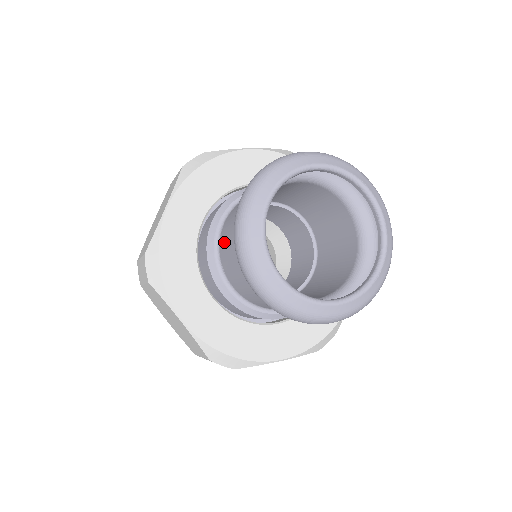
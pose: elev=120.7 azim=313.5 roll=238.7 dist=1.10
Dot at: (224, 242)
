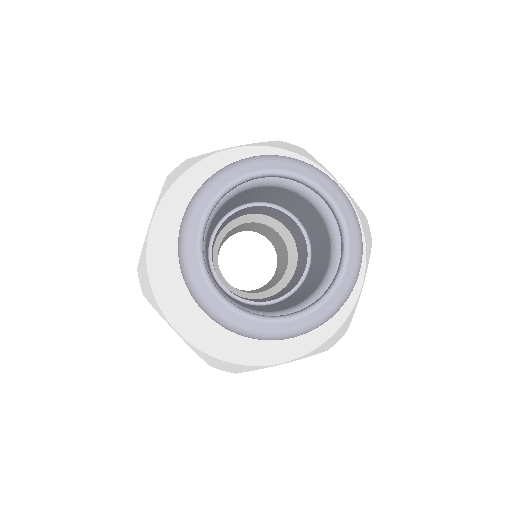
Dot at: occluded
